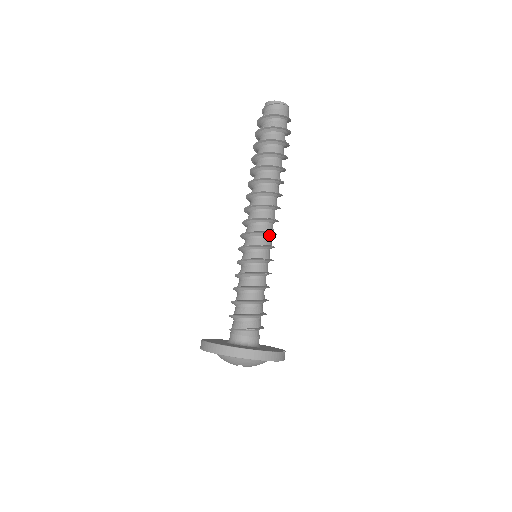
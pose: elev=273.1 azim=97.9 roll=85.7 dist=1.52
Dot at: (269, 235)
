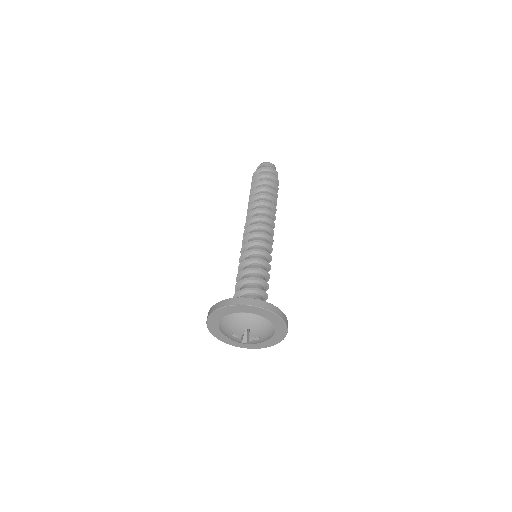
Dot at: (267, 239)
